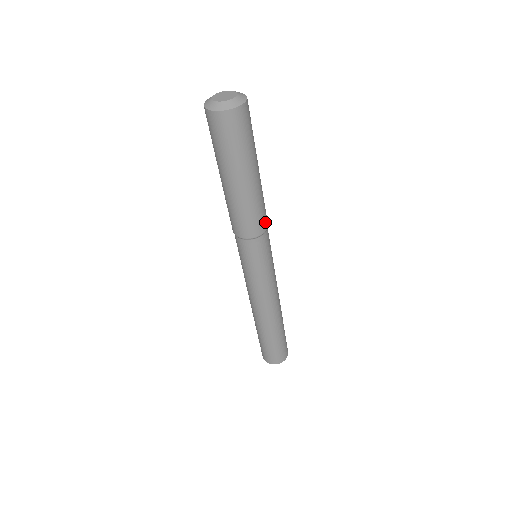
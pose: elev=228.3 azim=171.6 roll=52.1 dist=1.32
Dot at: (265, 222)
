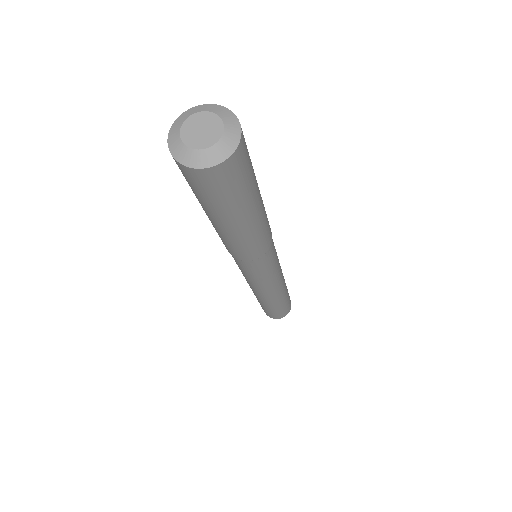
Dot at: (268, 242)
